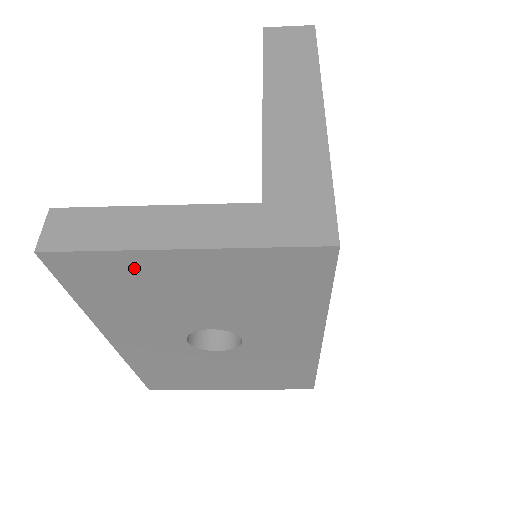
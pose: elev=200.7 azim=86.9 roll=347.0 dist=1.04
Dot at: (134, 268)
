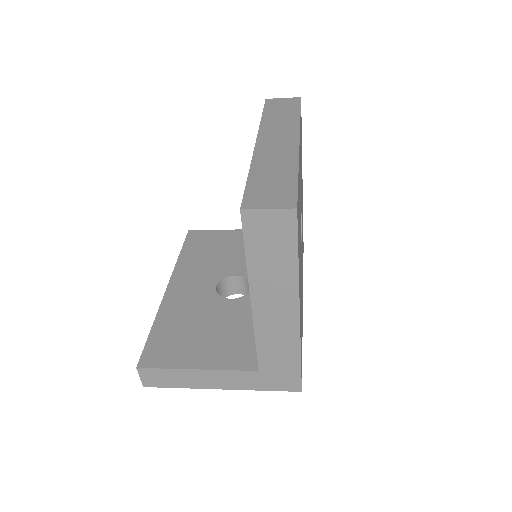
Dot at: occluded
